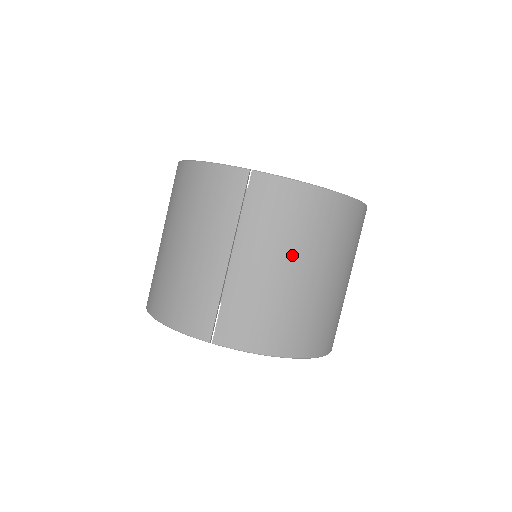
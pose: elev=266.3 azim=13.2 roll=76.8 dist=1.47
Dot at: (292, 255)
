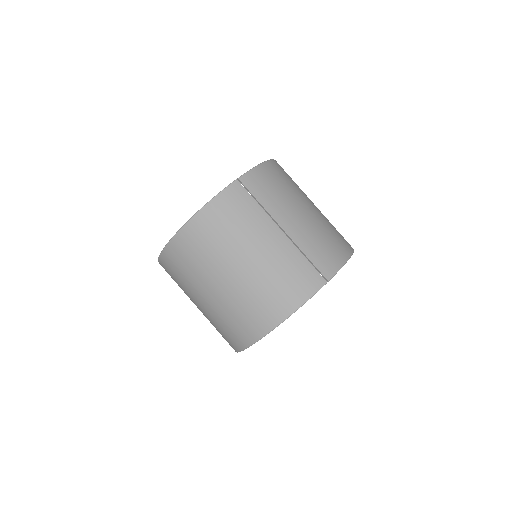
Dot at: (299, 201)
